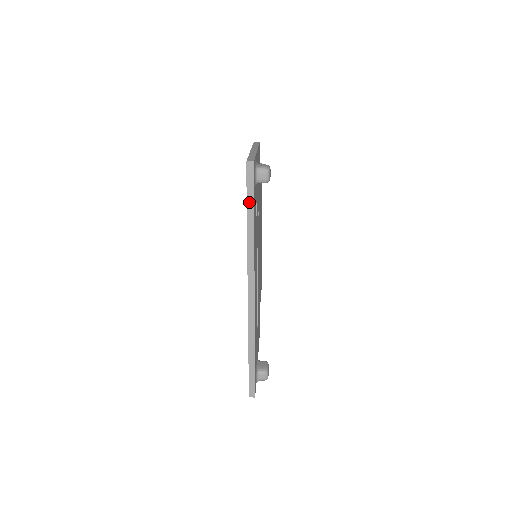
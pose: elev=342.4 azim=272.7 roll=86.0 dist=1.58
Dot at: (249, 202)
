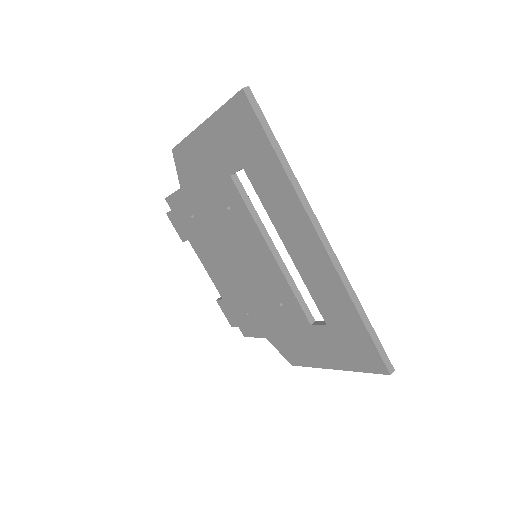
Dot at: (268, 133)
